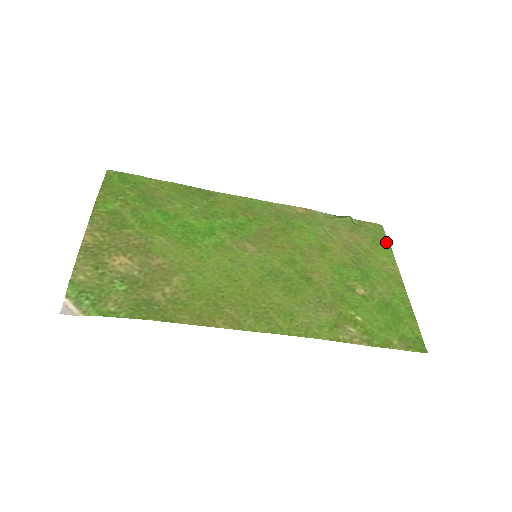
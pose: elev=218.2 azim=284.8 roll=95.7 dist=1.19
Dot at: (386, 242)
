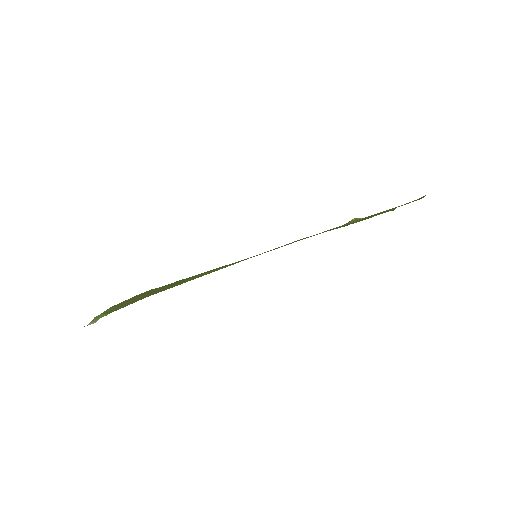
Dot at: occluded
